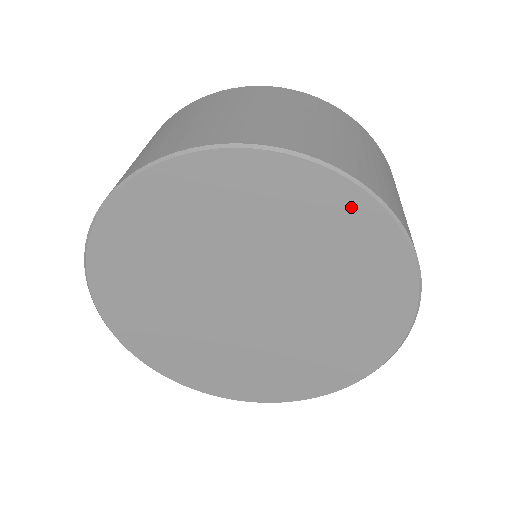
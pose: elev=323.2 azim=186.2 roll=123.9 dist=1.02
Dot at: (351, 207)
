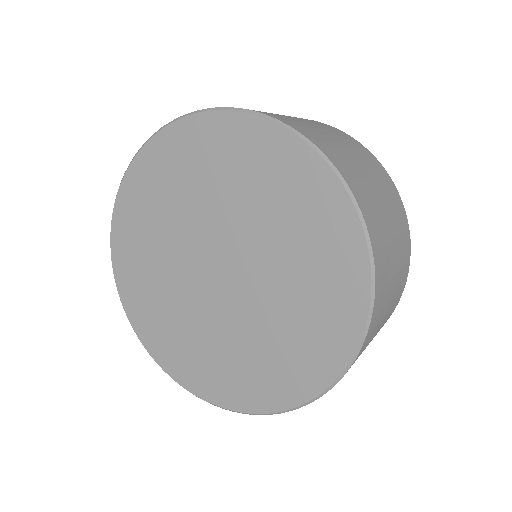
Dot at: (351, 289)
